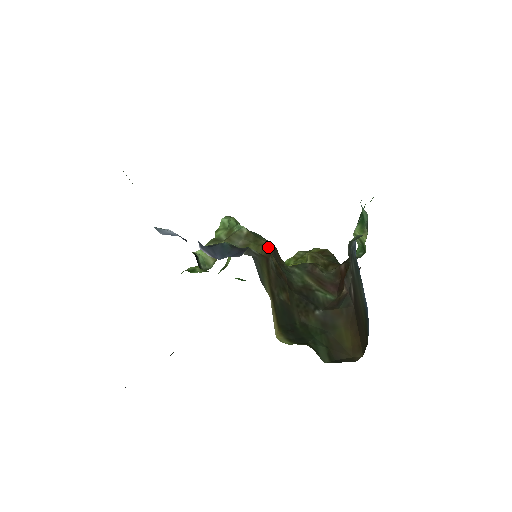
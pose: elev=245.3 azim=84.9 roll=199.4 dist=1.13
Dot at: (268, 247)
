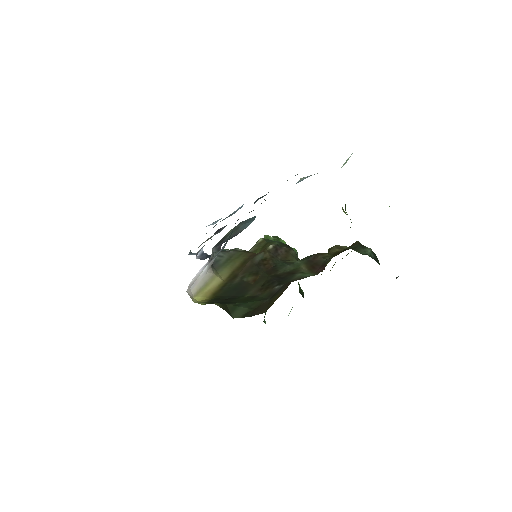
Dot at: (267, 247)
